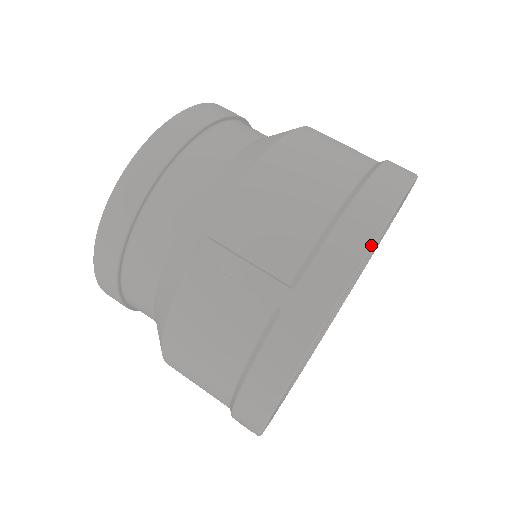
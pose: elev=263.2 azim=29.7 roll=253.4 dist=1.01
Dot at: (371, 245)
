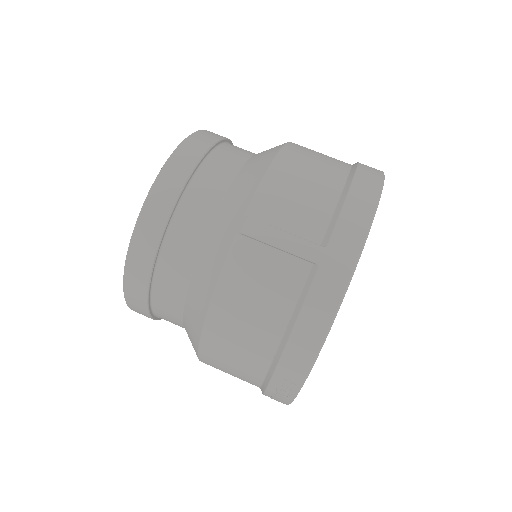
Dot at: (375, 209)
